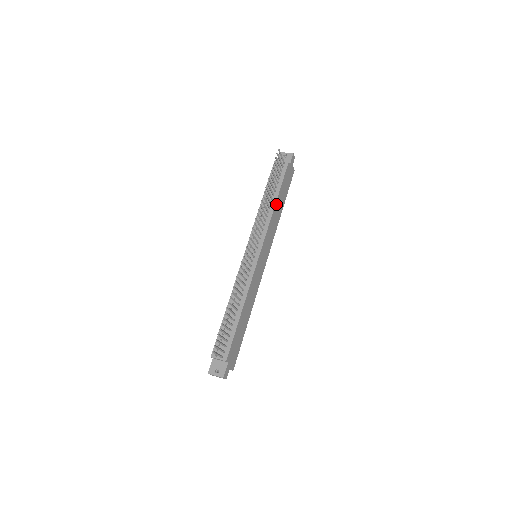
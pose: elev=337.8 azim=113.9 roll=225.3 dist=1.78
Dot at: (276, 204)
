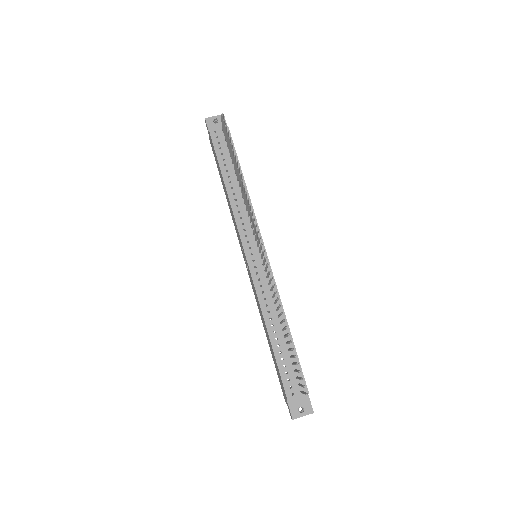
Dot at: (245, 184)
